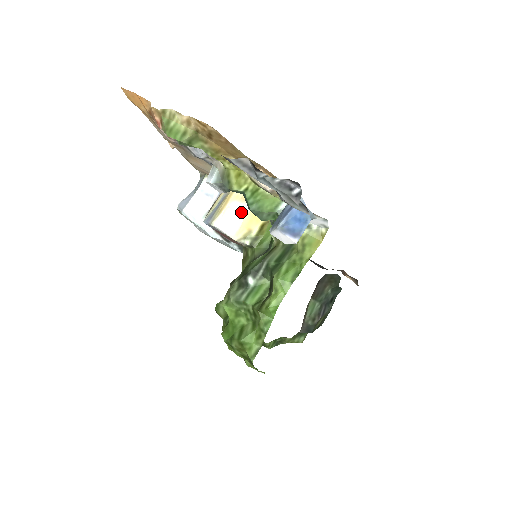
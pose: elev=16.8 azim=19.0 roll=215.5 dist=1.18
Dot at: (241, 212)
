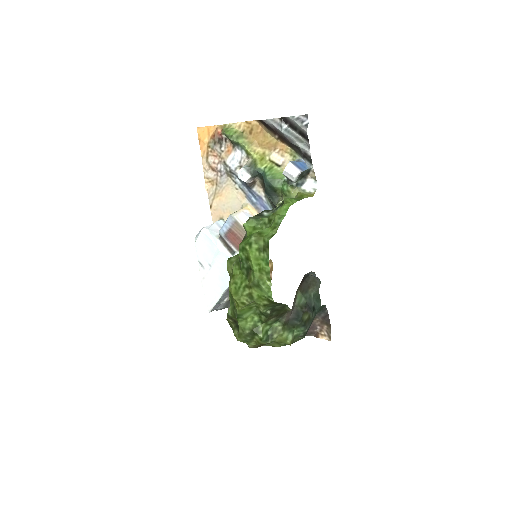
Dot at: occluded
